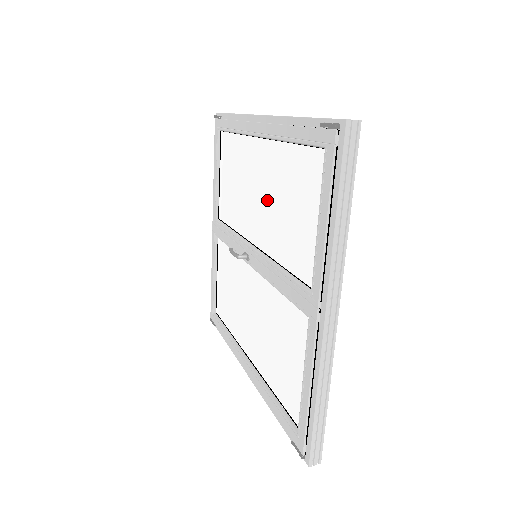
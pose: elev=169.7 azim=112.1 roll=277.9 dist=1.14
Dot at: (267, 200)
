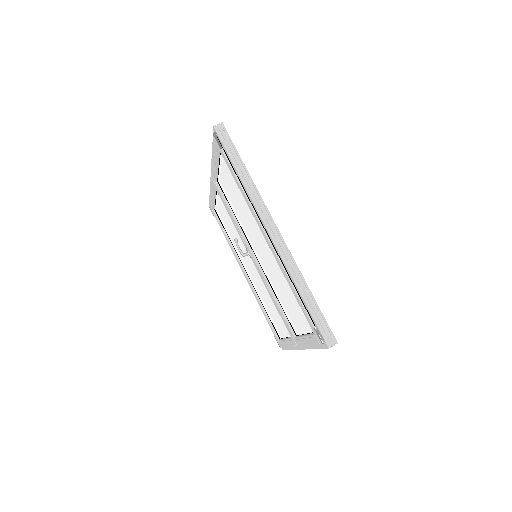
Dot at: (269, 264)
